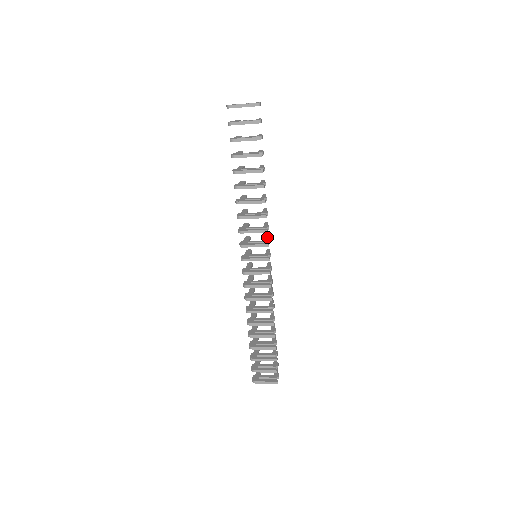
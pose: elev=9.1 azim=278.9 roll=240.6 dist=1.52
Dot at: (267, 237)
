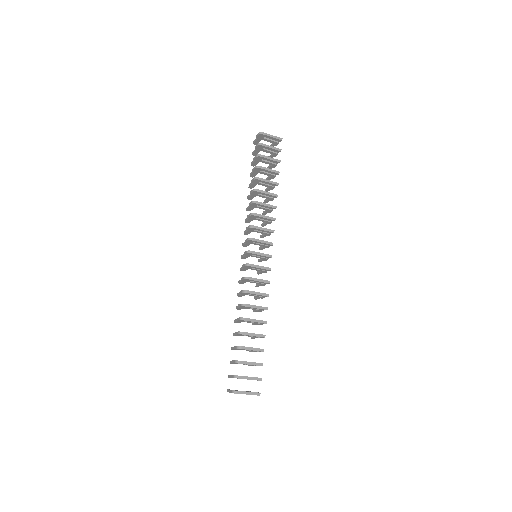
Dot at: (262, 246)
